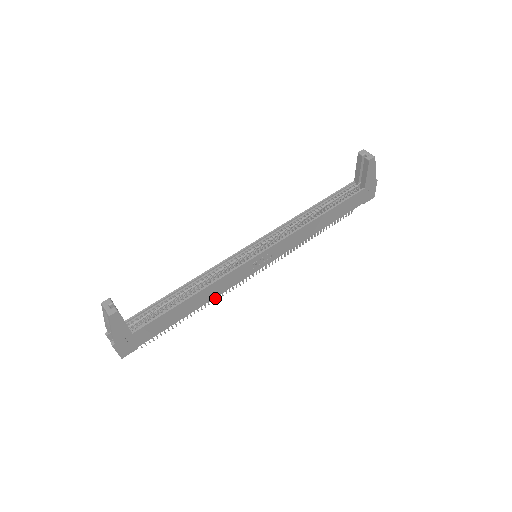
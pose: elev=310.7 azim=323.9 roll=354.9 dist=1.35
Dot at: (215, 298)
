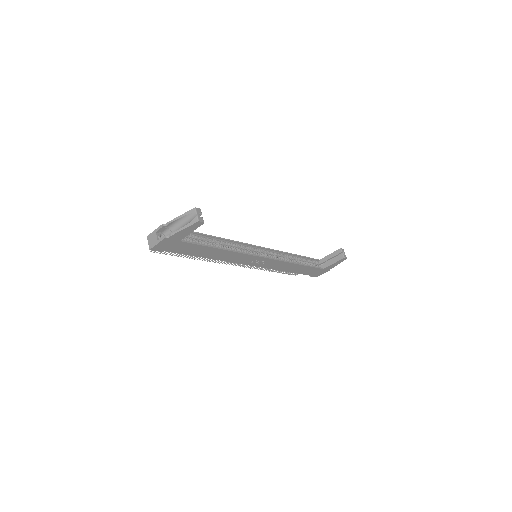
Dot at: (210, 259)
